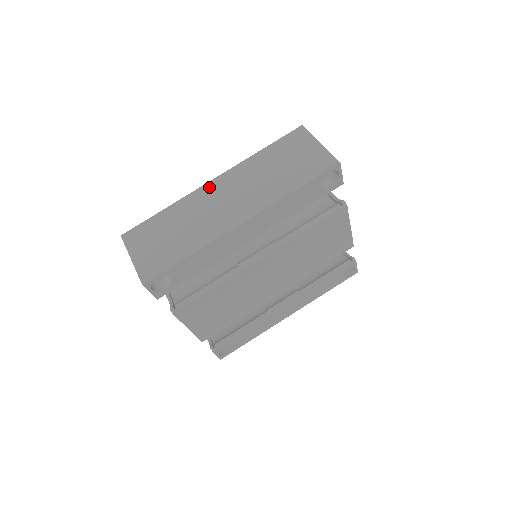
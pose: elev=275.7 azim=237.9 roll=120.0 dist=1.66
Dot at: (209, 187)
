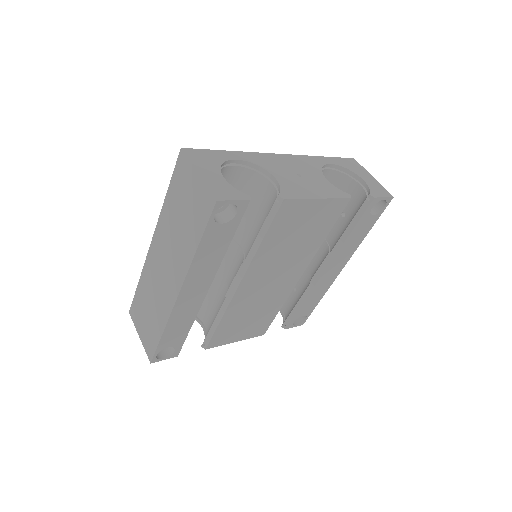
Dot at: (151, 253)
